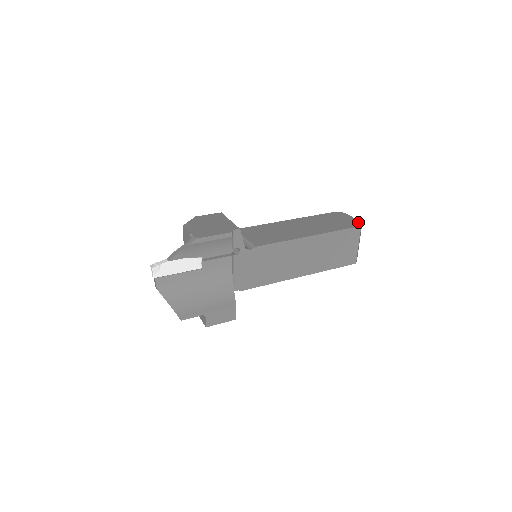
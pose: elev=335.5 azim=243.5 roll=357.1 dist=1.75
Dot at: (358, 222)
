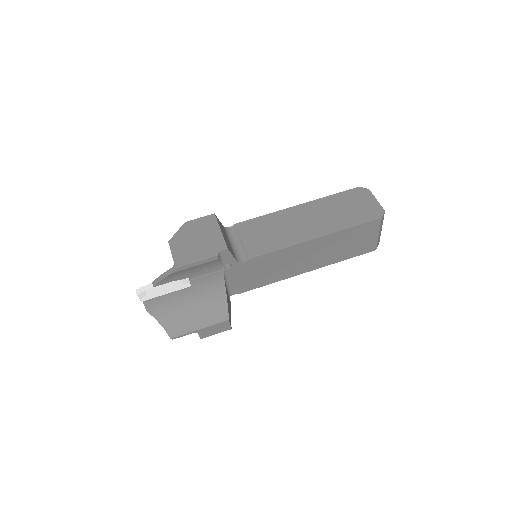
Dot at: (380, 210)
